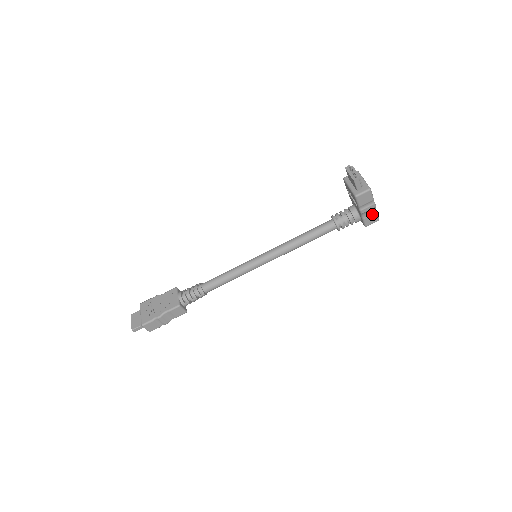
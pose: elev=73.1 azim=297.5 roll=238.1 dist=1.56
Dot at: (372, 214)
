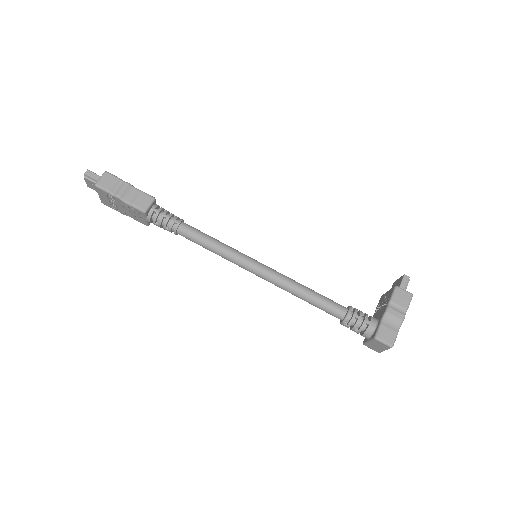
Dot at: (392, 329)
